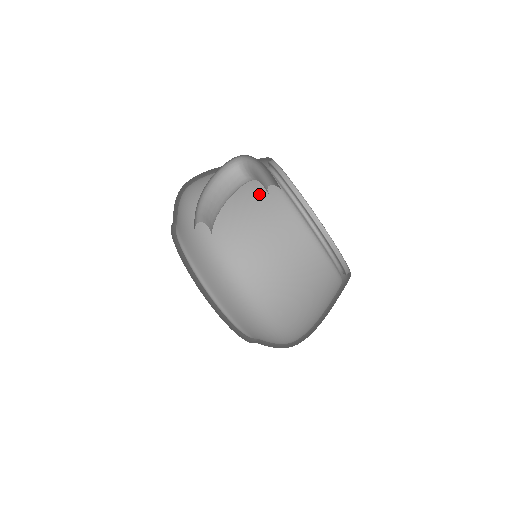
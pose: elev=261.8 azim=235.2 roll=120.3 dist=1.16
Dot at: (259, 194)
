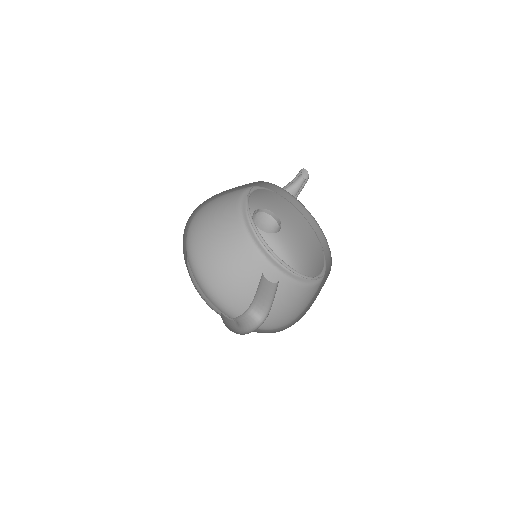
Dot at: (257, 277)
